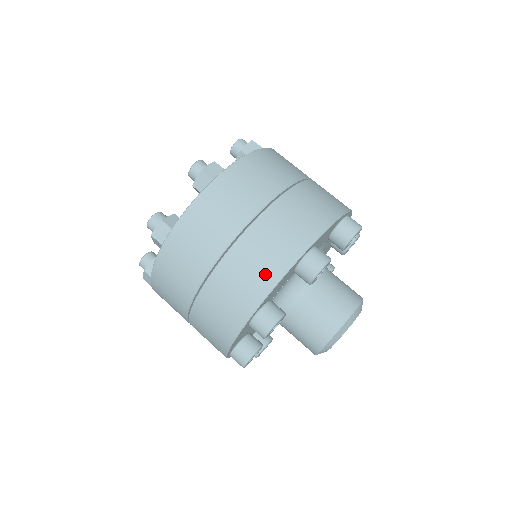
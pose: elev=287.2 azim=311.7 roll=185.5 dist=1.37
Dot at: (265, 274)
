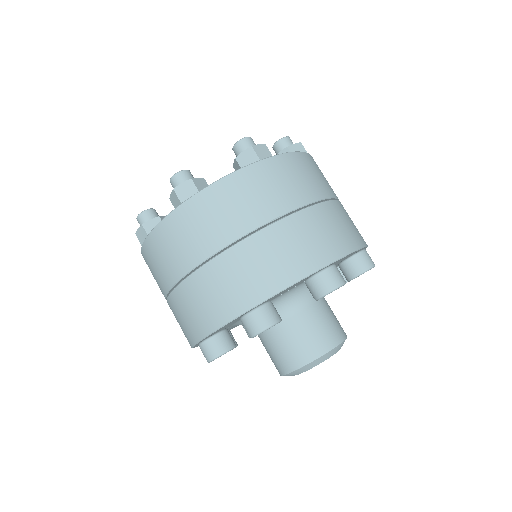
Dot at: (282, 272)
